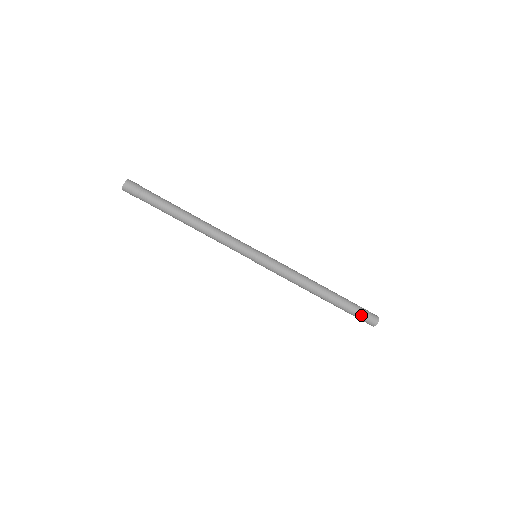
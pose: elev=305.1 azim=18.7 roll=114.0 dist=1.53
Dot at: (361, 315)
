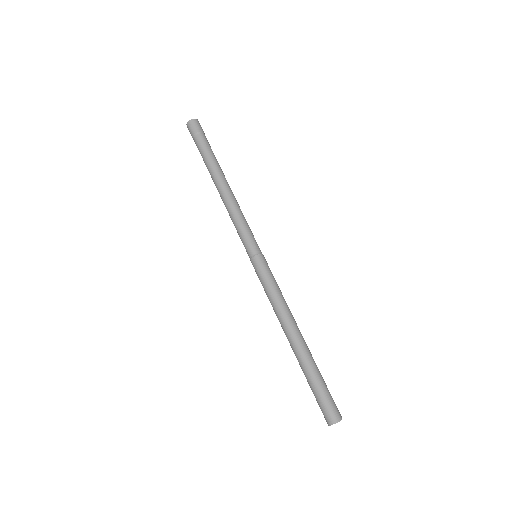
Dot at: (318, 400)
